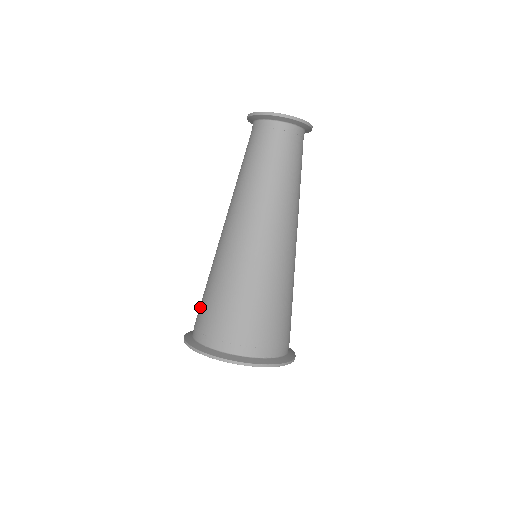
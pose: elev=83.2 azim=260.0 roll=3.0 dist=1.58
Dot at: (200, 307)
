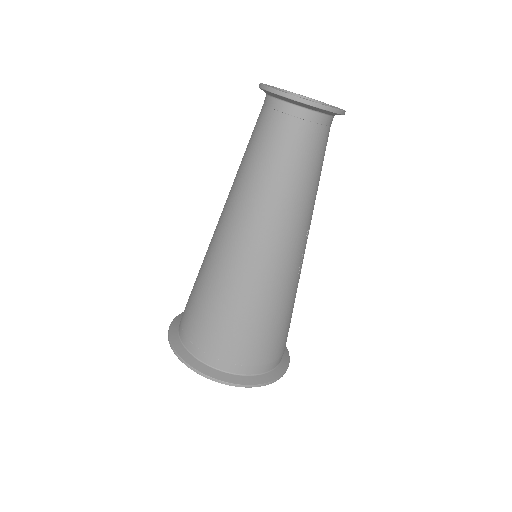
Dot at: (189, 296)
